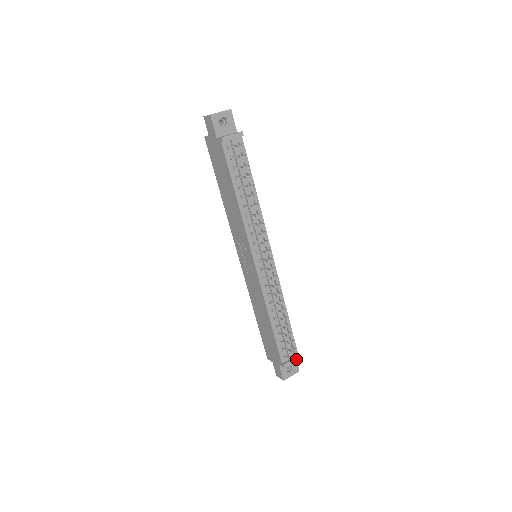
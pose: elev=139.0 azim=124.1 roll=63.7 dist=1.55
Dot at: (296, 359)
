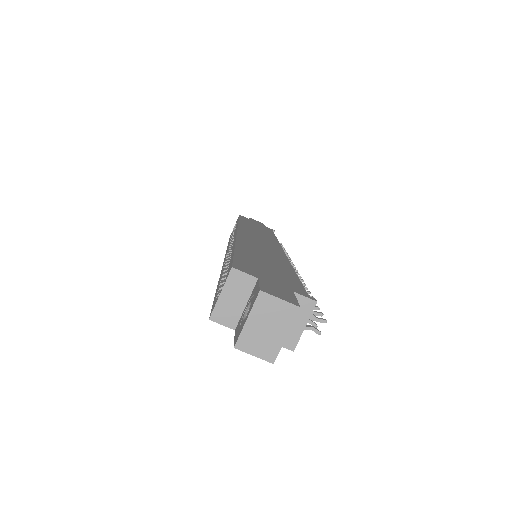
Dot at: occluded
